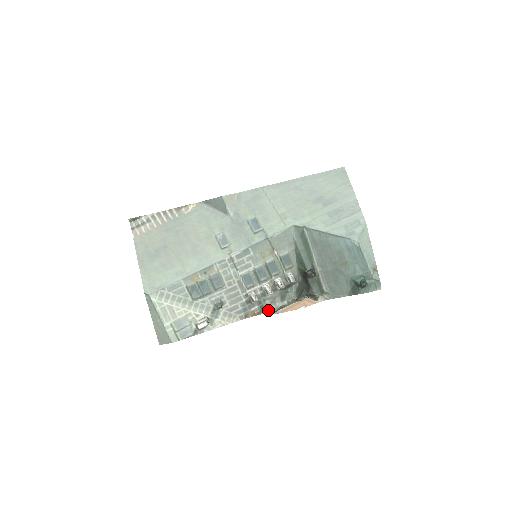
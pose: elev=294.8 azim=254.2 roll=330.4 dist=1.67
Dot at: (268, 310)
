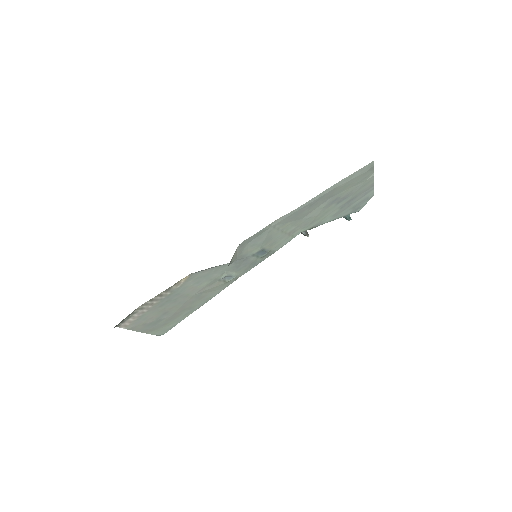
Dot at: occluded
